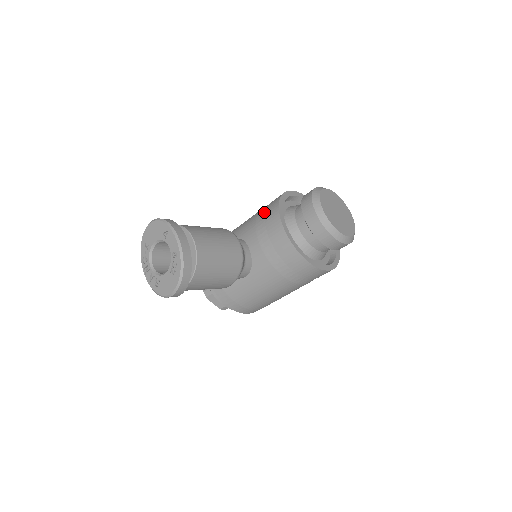
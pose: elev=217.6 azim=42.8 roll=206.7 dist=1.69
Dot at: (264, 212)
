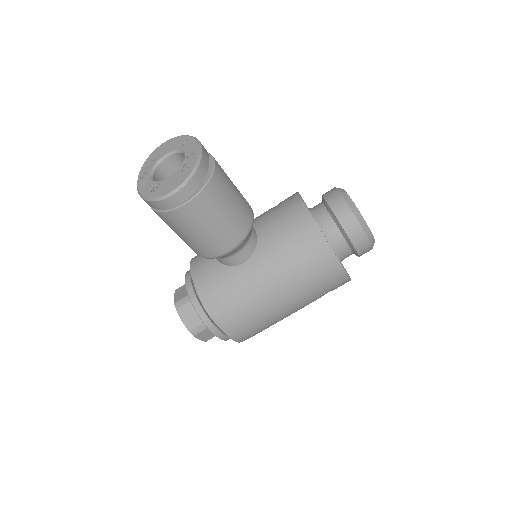
Dot at: occluded
